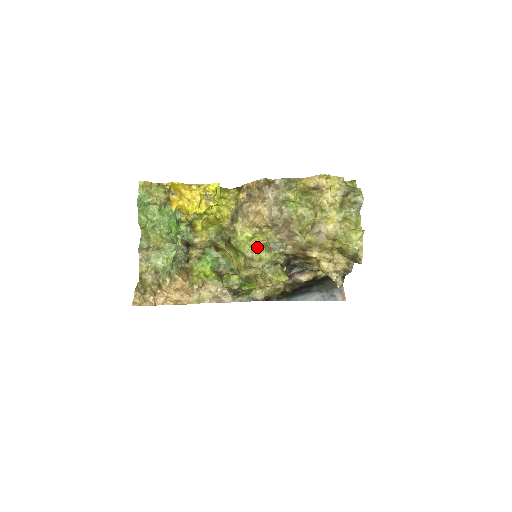
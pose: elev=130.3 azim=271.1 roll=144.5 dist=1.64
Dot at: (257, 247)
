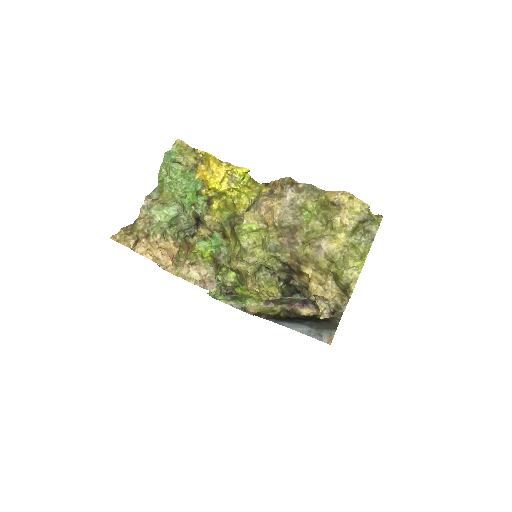
Dot at: (255, 241)
